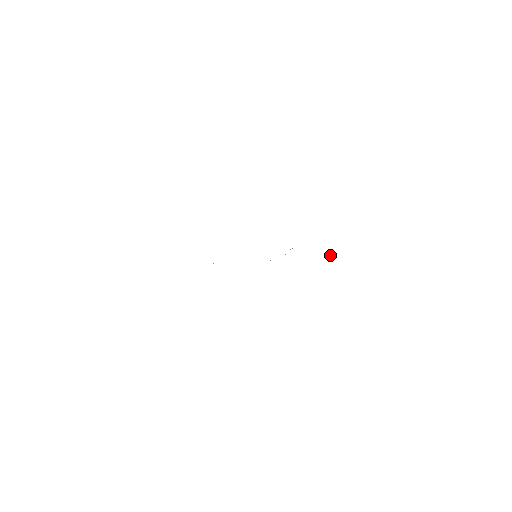
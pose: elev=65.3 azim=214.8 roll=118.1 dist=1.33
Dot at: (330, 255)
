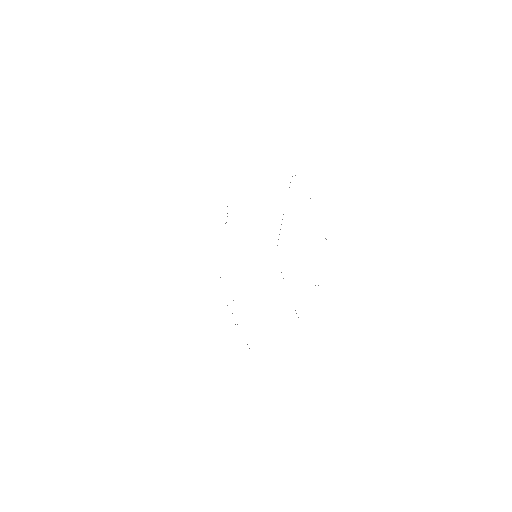
Dot at: occluded
